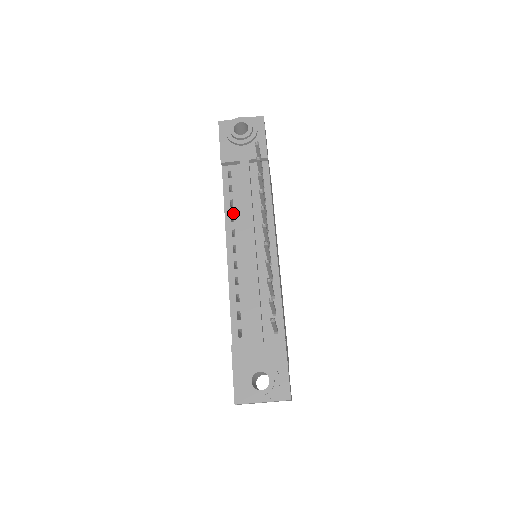
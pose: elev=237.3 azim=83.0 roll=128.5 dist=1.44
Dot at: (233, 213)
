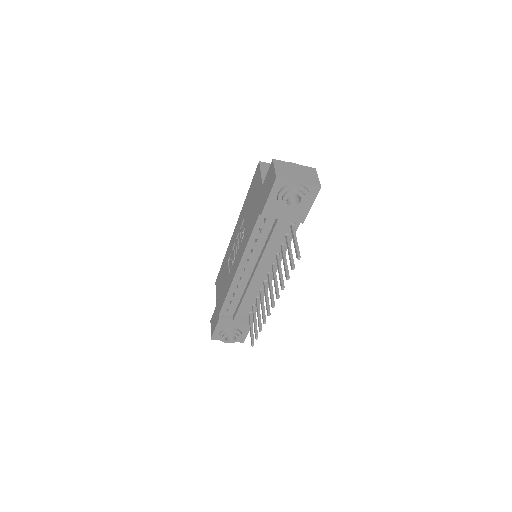
Dot at: (253, 249)
